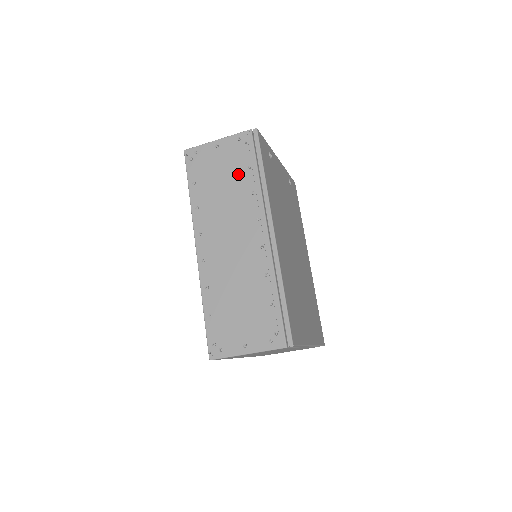
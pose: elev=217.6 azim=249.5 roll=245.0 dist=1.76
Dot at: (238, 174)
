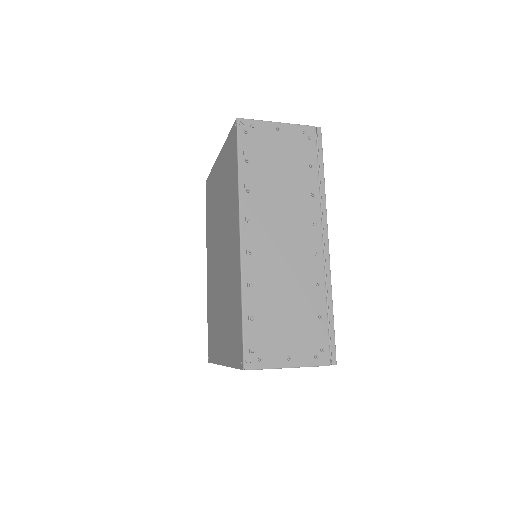
Dot at: (298, 169)
